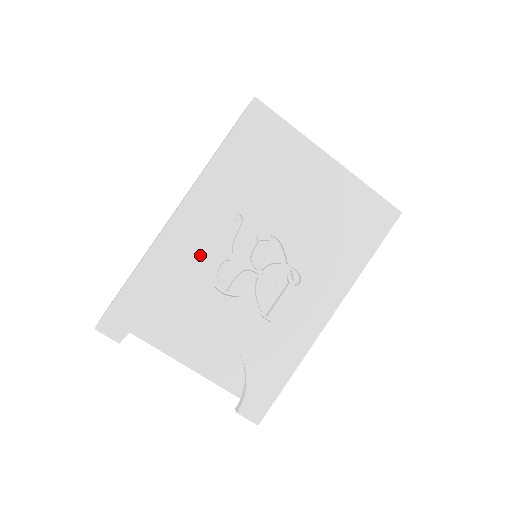
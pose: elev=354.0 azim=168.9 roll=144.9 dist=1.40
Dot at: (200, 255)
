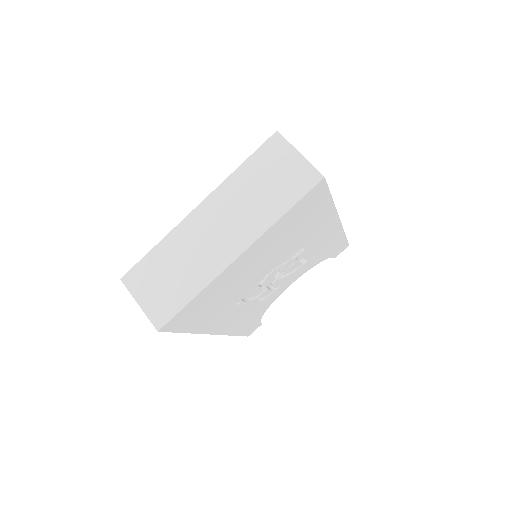
Dot at: (247, 311)
